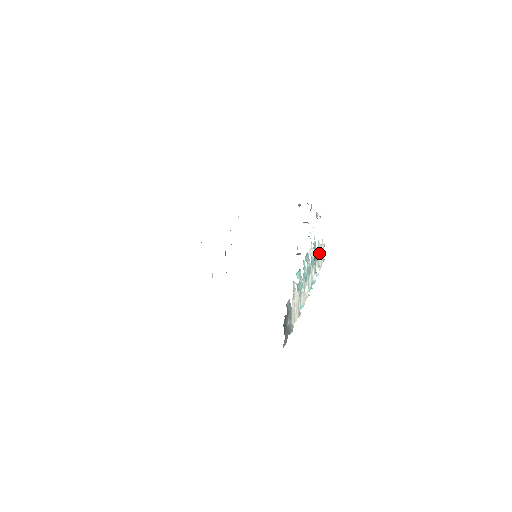
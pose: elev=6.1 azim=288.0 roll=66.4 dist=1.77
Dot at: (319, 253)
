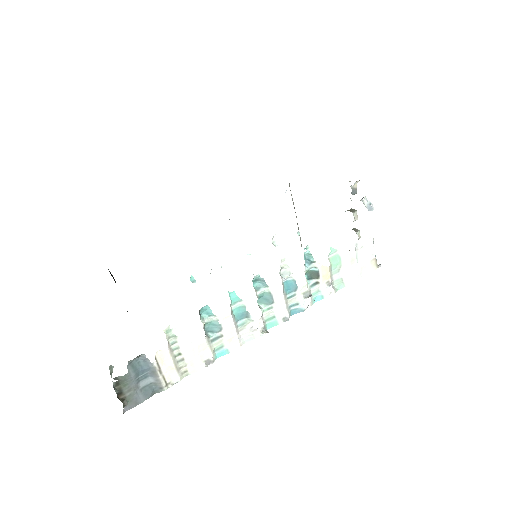
Dot at: (338, 264)
